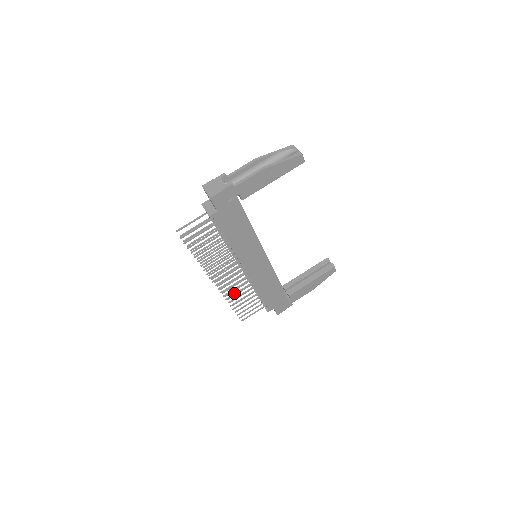
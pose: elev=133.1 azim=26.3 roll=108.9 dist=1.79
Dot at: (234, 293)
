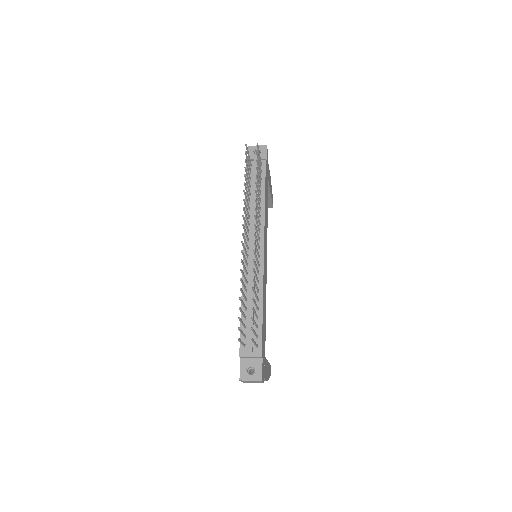
Dot at: (254, 273)
